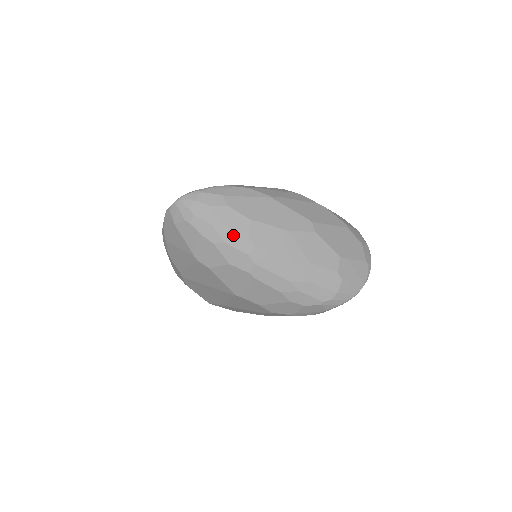
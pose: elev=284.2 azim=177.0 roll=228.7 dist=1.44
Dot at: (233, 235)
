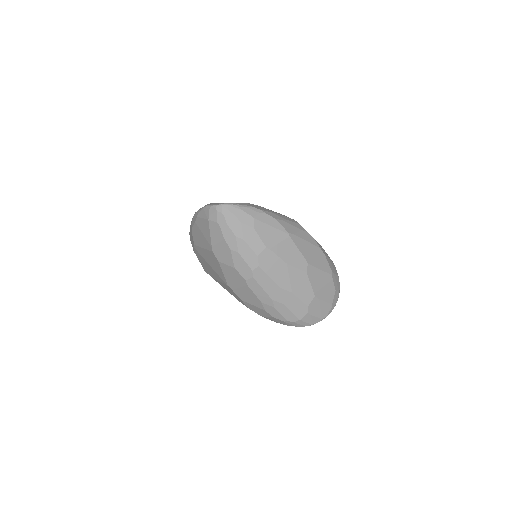
Dot at: (247, 251)
